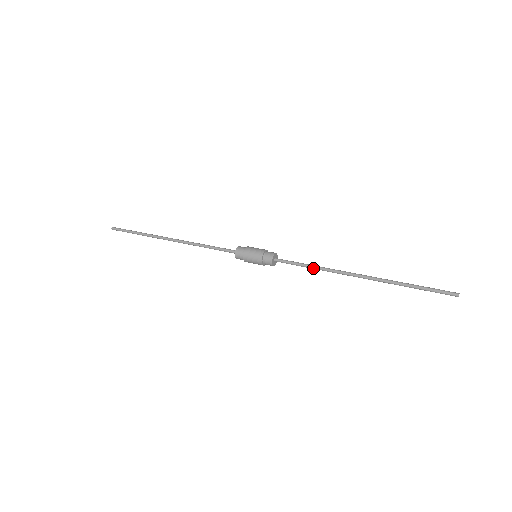
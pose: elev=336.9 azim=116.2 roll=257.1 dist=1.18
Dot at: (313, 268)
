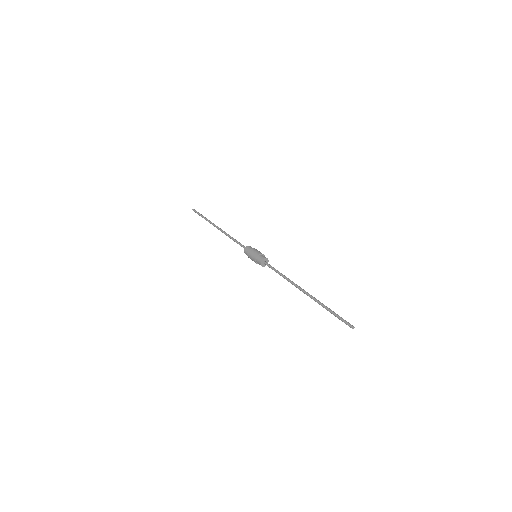
Dot at: (282, 276)
